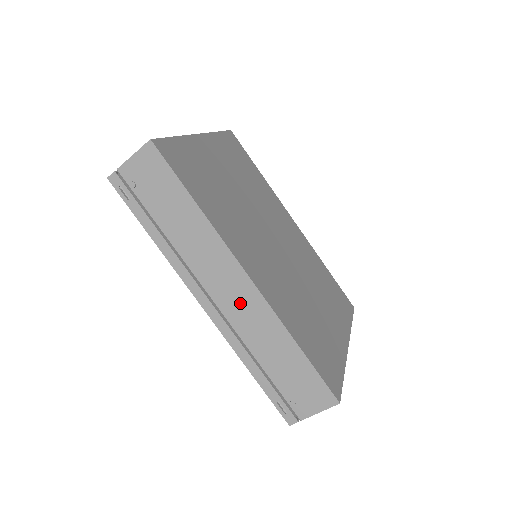
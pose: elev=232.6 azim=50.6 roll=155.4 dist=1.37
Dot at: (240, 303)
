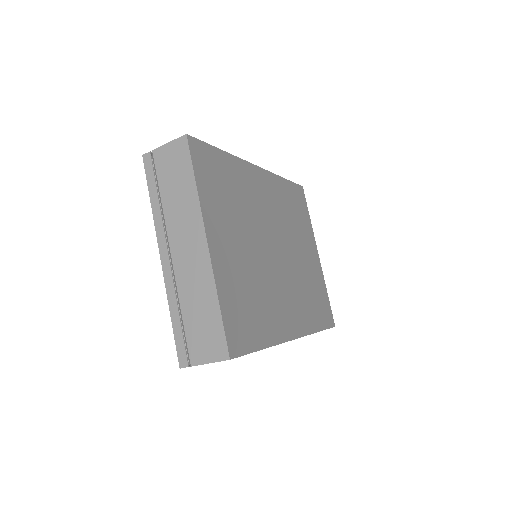
Dot at: occluded
